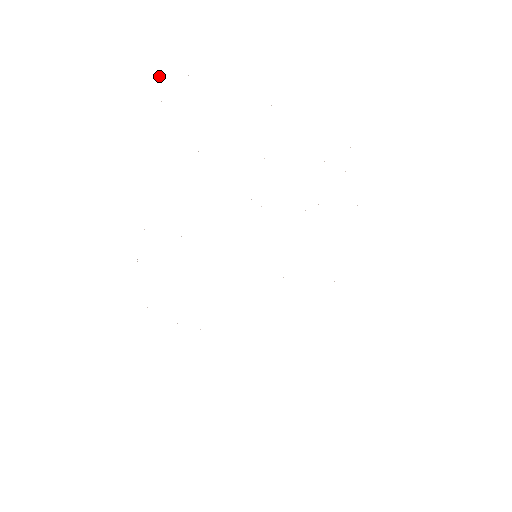
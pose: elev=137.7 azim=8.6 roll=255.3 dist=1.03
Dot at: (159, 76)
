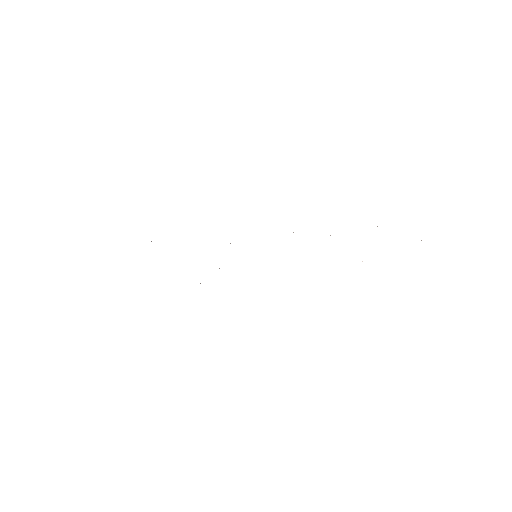
Dot at: occluded
